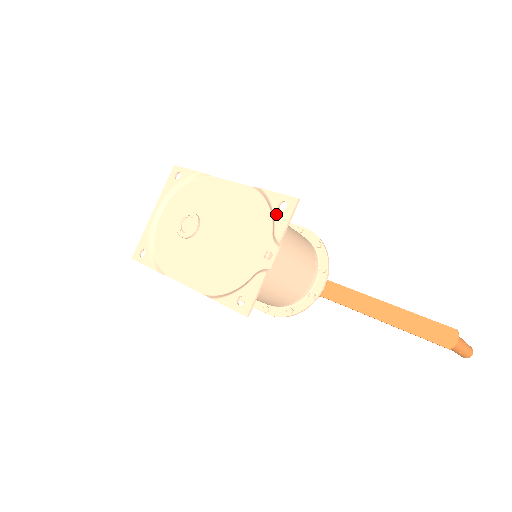
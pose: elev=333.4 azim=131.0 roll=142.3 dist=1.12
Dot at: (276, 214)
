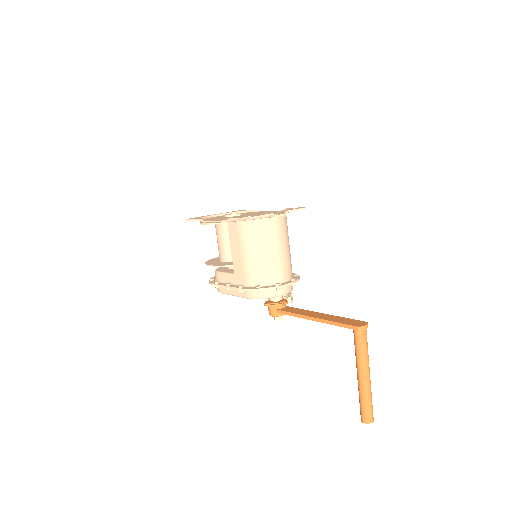
Dot at: occluded
